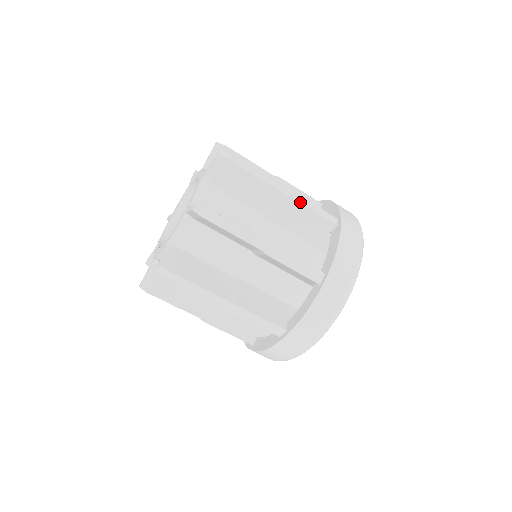
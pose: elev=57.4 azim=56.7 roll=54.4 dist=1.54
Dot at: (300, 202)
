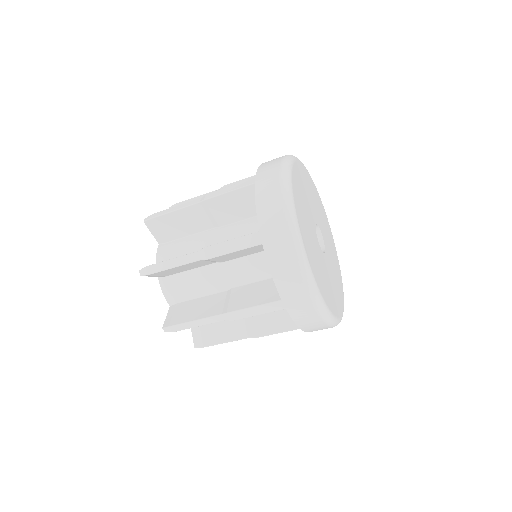
Dot at: (216, 196)
